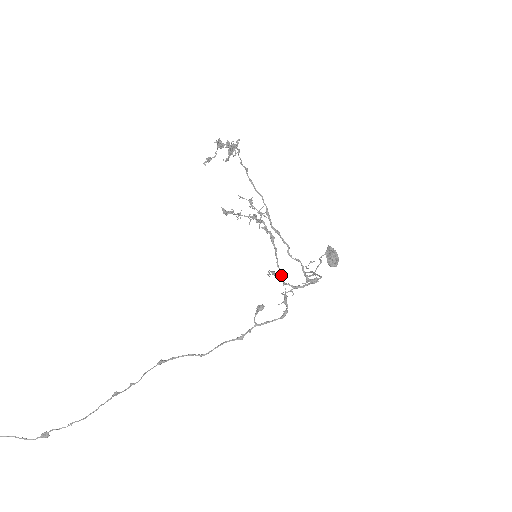
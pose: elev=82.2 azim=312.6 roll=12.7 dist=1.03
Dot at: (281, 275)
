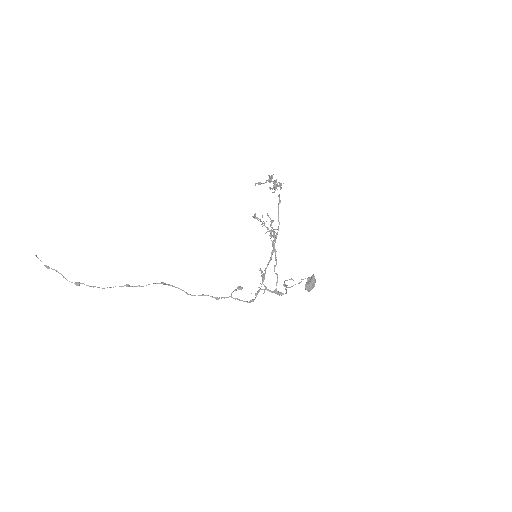
Dot at: (263, 277)
